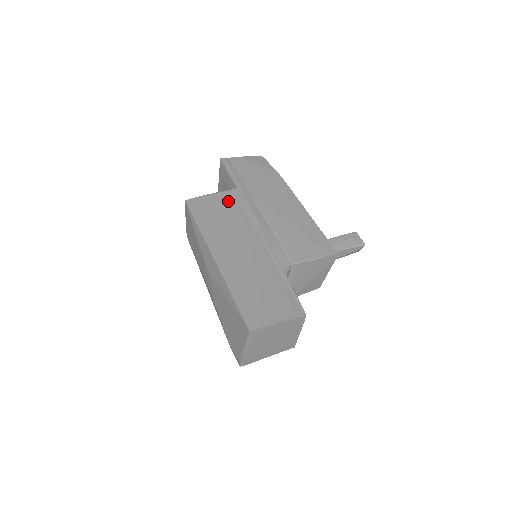
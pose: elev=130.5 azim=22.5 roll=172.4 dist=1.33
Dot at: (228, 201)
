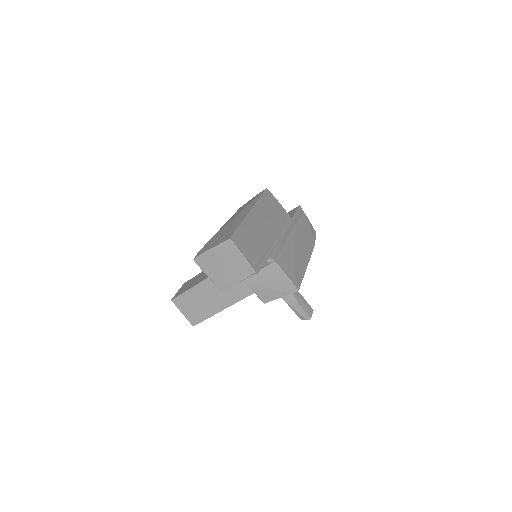
Dot at: (283, 214)
